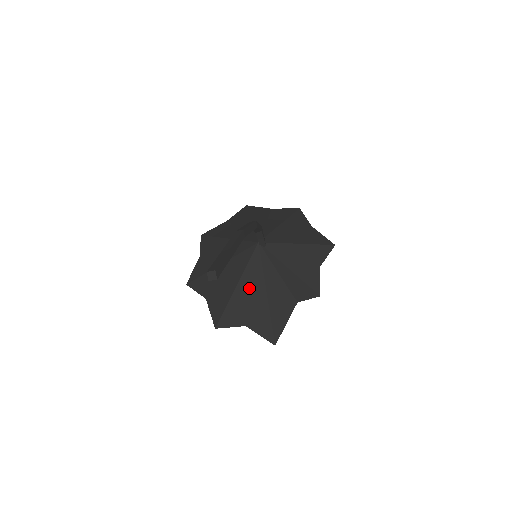
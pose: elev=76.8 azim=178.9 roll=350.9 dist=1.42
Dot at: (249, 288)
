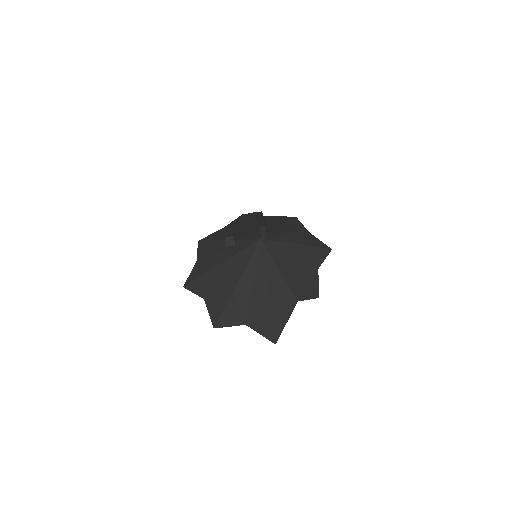
Dot at: (250, 285)
